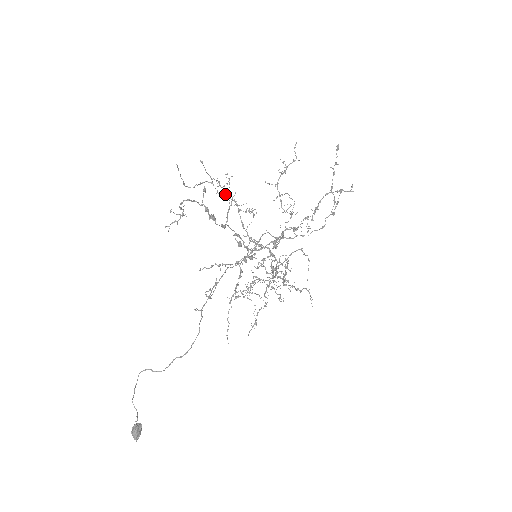
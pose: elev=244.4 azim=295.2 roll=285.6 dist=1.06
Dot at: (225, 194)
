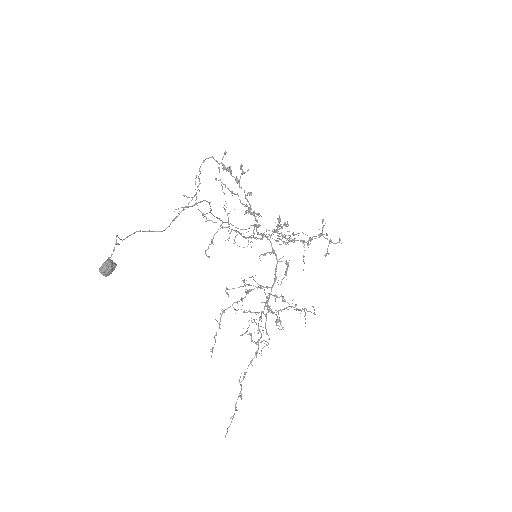
Dot at: (240, 165)
